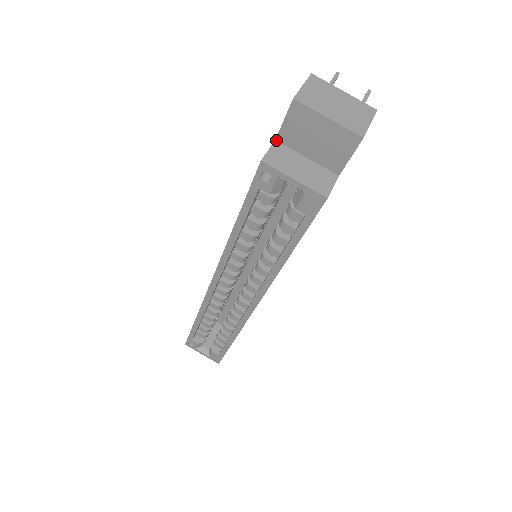
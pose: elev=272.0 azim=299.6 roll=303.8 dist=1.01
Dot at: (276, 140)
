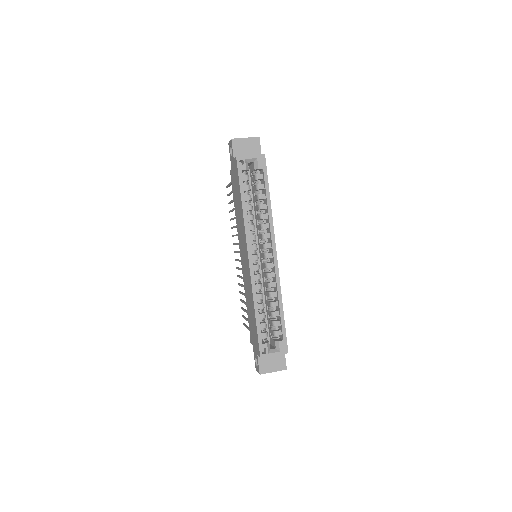
Dot at: (234, 159)
